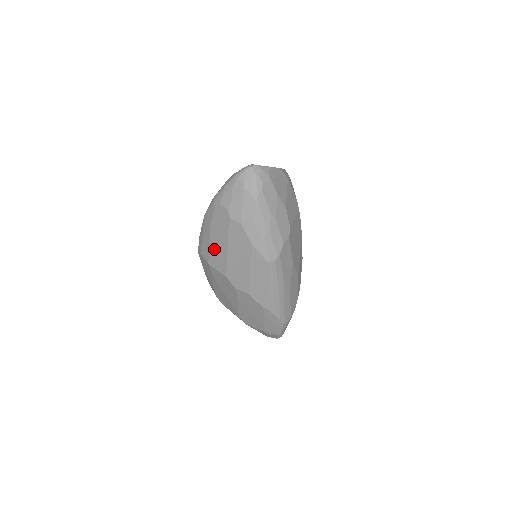
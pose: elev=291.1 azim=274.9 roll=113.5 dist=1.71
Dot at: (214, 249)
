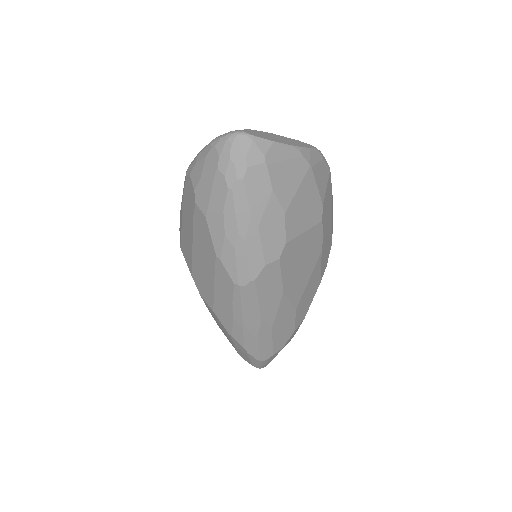
Dot at: (184, 233)
